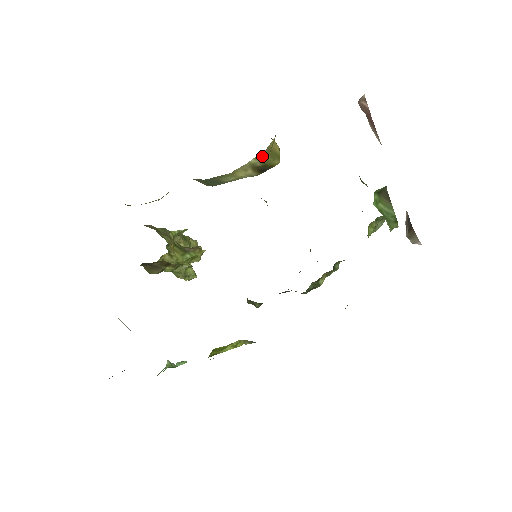
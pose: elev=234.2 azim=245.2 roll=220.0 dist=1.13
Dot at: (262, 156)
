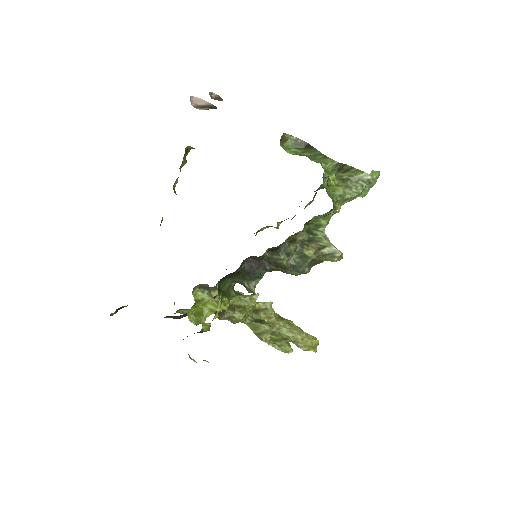
Dot at: occluded
